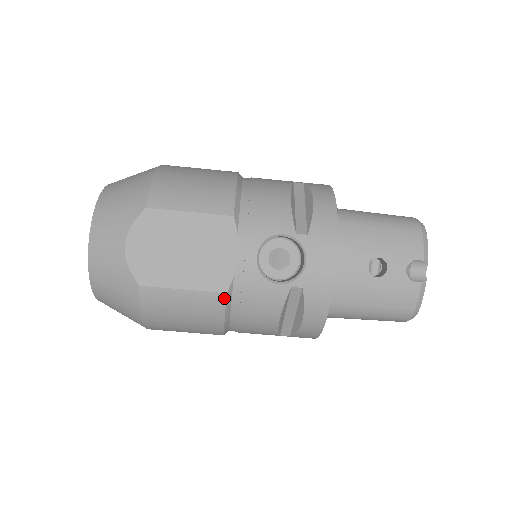
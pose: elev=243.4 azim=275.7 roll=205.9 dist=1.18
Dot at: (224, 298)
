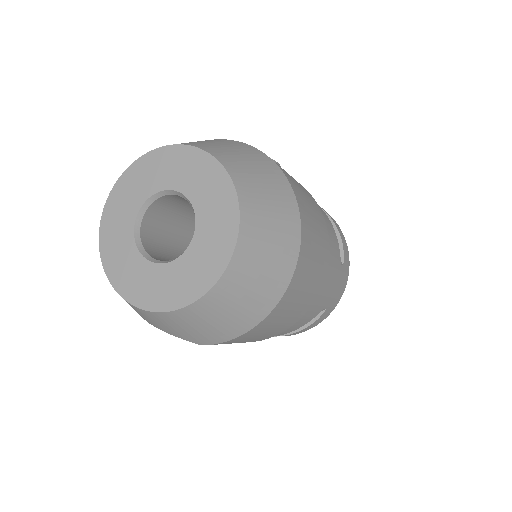
Dot at: occluded
